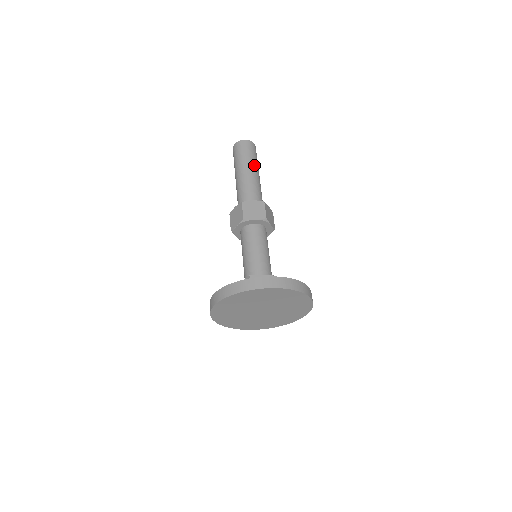
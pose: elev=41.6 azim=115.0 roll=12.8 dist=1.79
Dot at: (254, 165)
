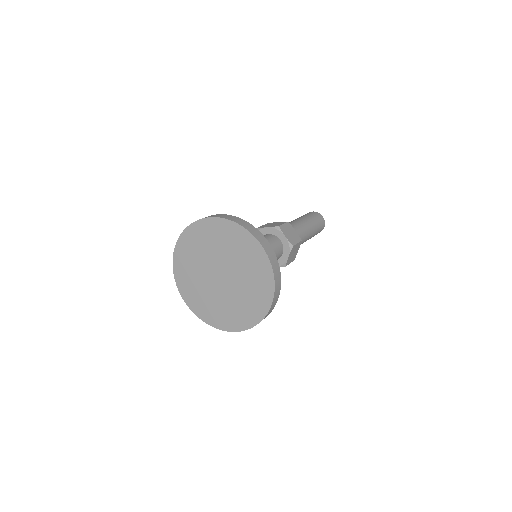
Dot at: (307, 219)
